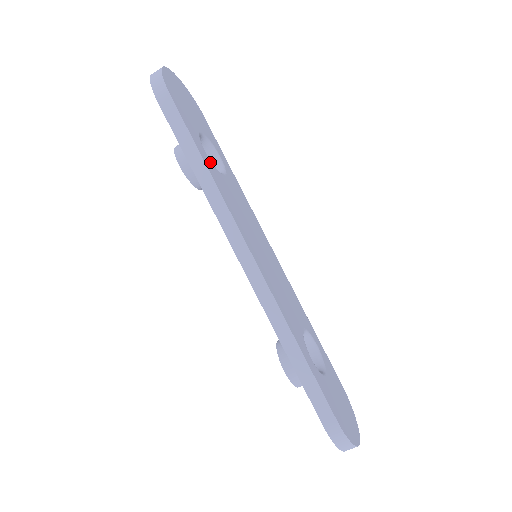
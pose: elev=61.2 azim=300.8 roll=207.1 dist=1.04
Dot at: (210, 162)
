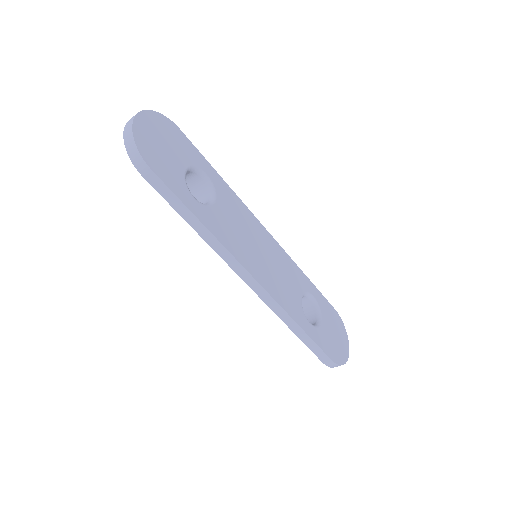
Dot at: (202, 208)
